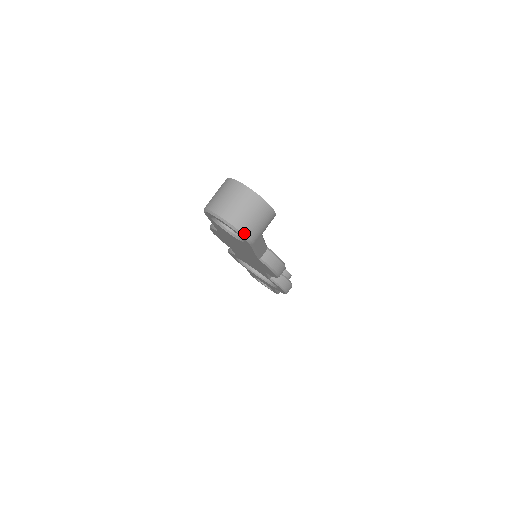
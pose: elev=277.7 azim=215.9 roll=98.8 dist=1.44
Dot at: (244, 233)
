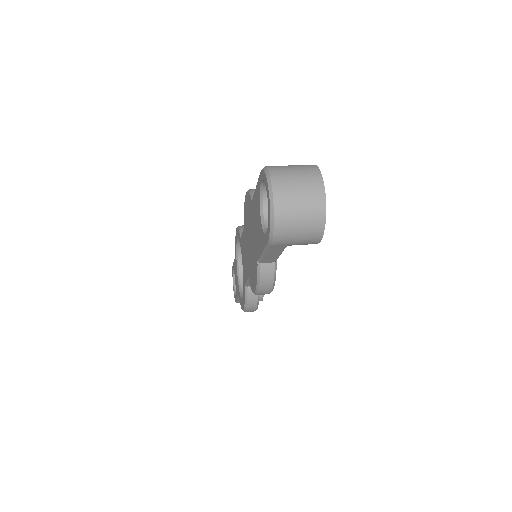
Dot at: (275, 227)
